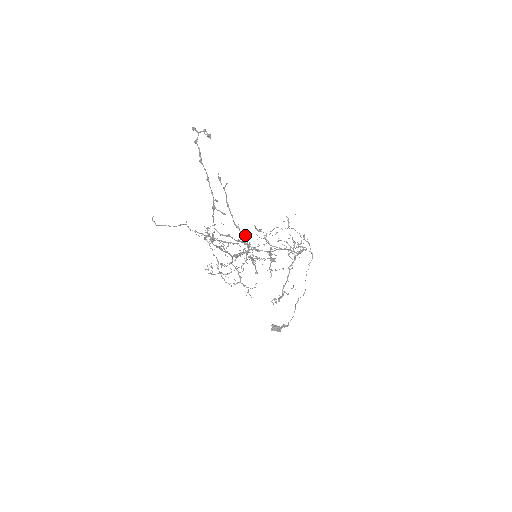
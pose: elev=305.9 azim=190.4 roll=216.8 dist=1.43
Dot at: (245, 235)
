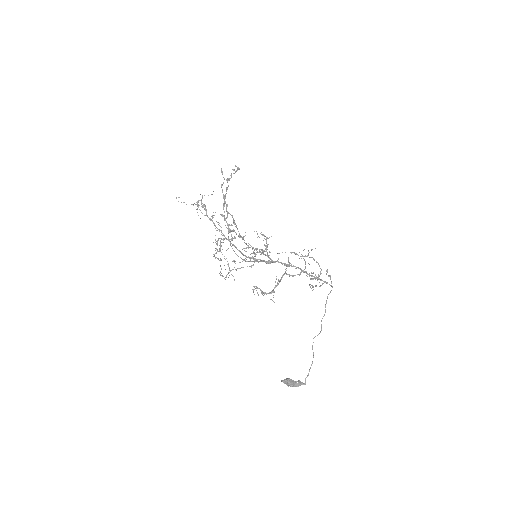
Dot at: (227, 205)
